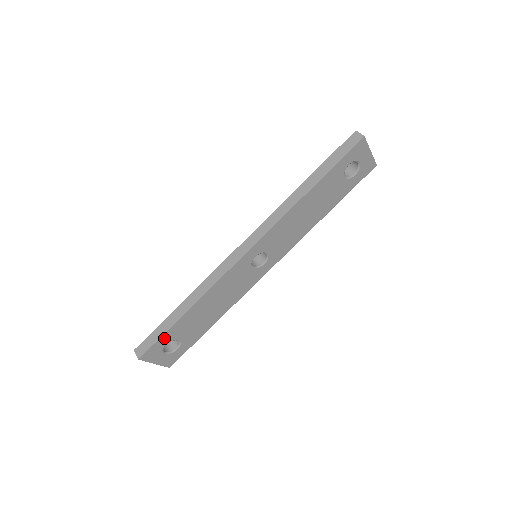
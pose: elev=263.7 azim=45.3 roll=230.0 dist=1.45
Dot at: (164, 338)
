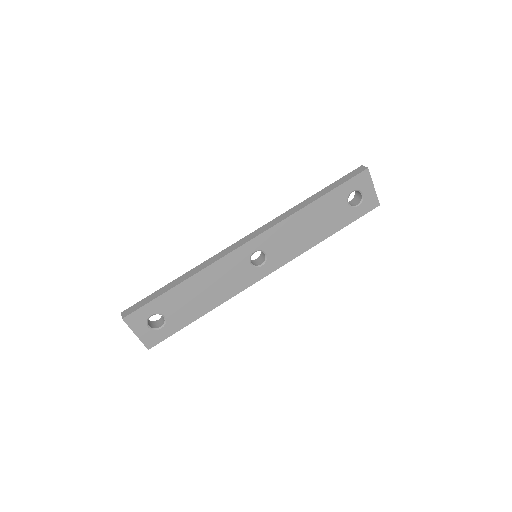
Dot at: (152, 305)
